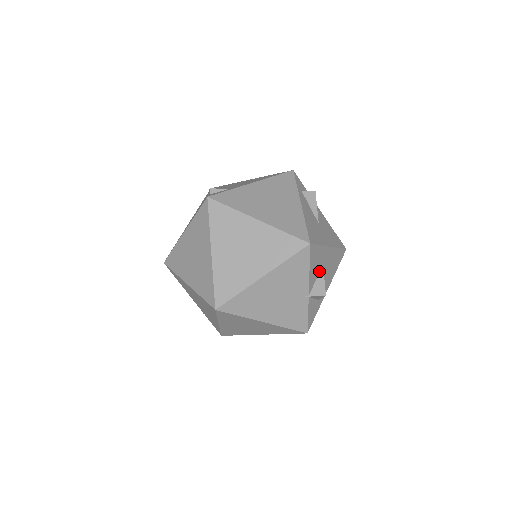
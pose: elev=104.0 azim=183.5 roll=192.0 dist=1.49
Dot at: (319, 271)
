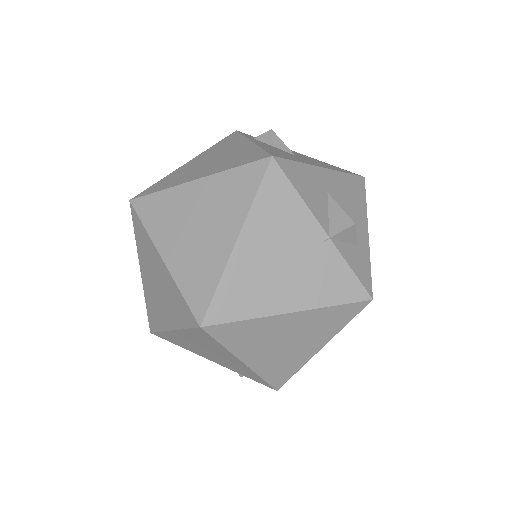
Dot at: (326, 201)
